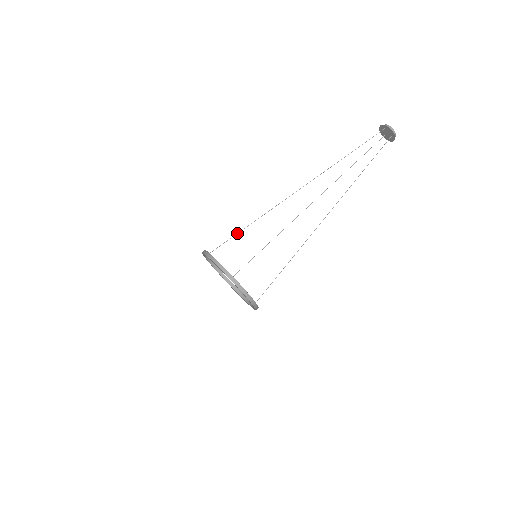
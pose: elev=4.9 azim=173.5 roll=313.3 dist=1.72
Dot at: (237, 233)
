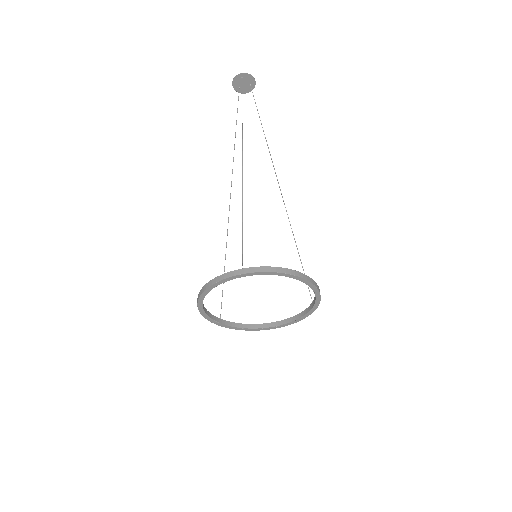
Dot at: (242, 228)
